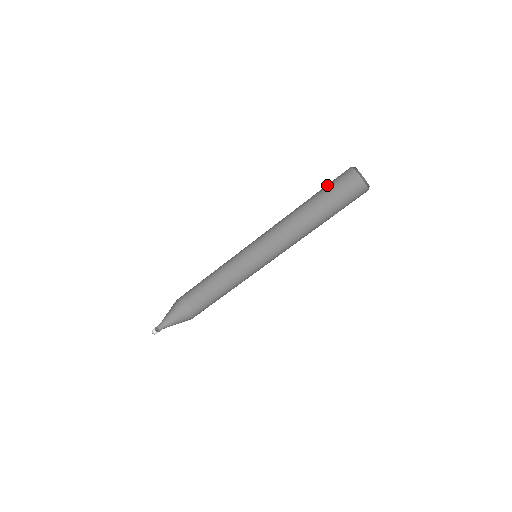
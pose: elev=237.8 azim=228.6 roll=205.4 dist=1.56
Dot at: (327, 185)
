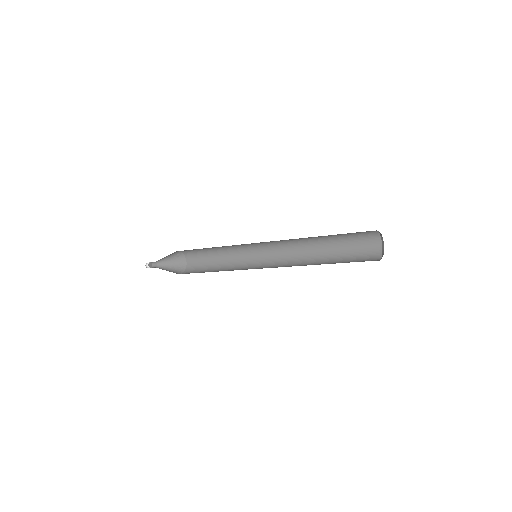
Dot at: occluded
